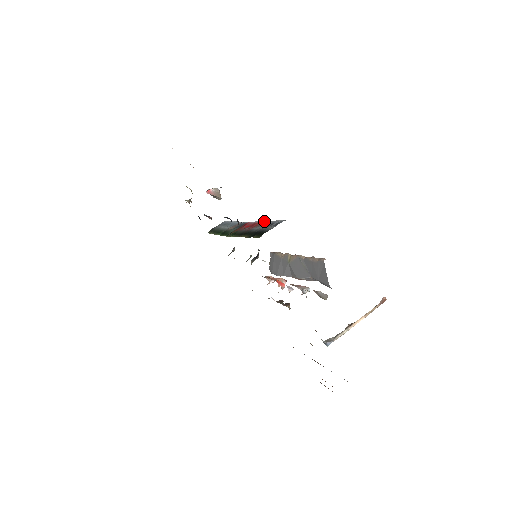
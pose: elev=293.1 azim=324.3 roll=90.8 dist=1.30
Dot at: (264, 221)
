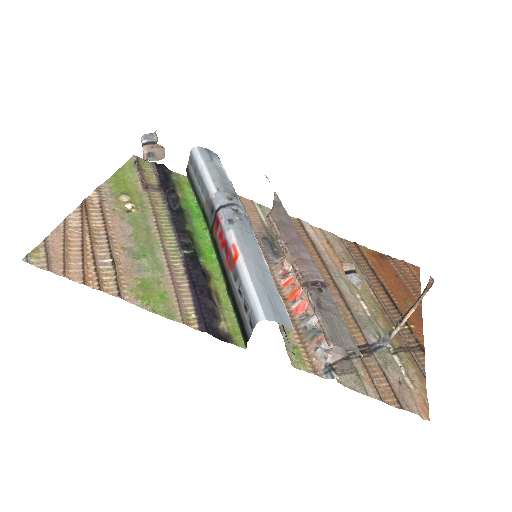
Dot at: (234, 255)
